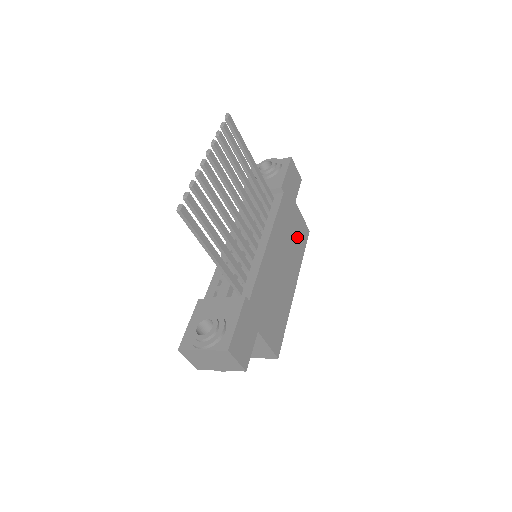
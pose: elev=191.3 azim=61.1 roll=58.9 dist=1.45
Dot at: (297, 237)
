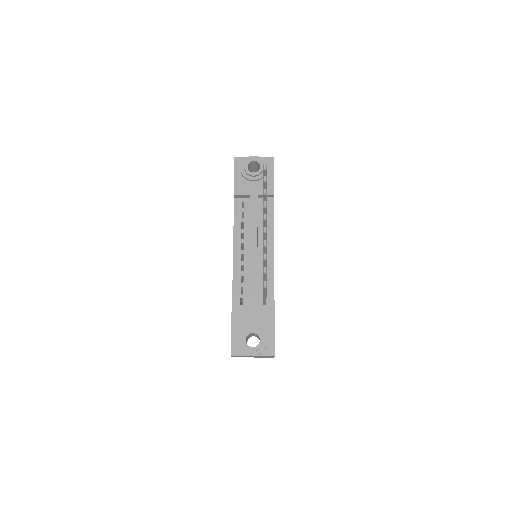
Dot at: occluded
